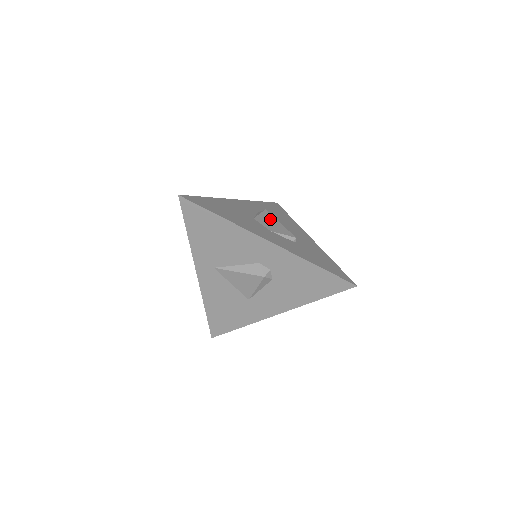
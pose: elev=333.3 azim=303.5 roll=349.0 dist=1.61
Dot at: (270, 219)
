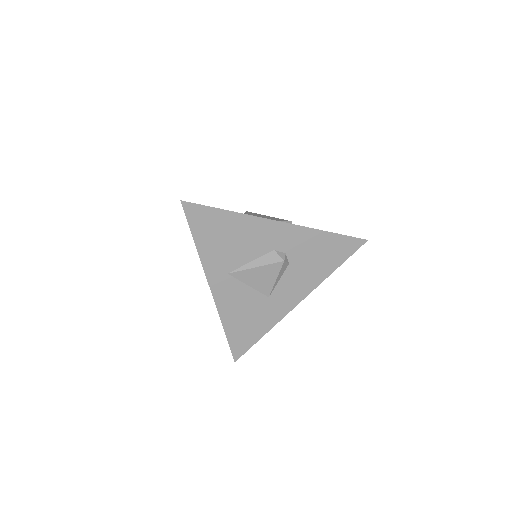
Dot at: (258, 215)
